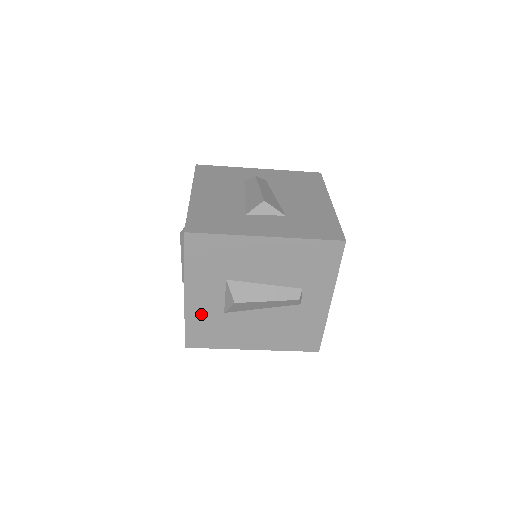
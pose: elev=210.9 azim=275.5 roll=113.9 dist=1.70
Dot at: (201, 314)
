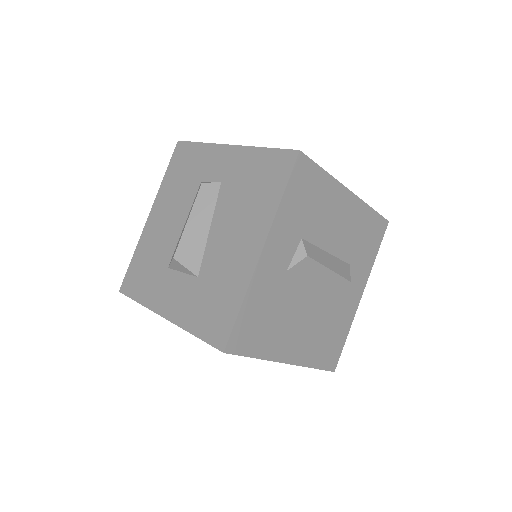
Dot at: occluded
